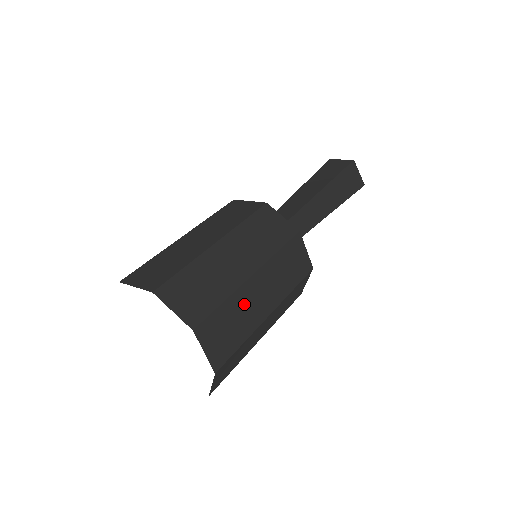
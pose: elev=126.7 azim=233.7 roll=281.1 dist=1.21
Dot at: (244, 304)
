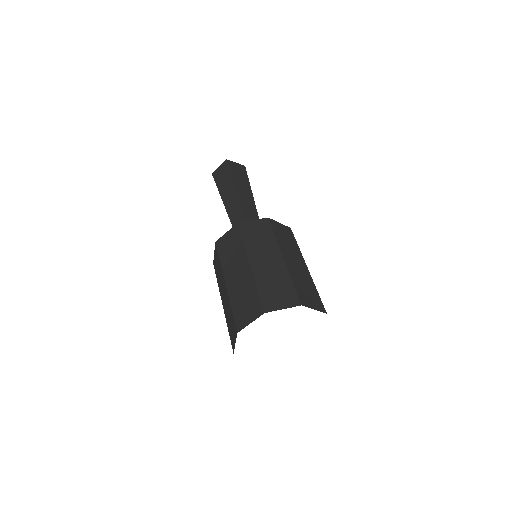
Dot at: (297, 274)
